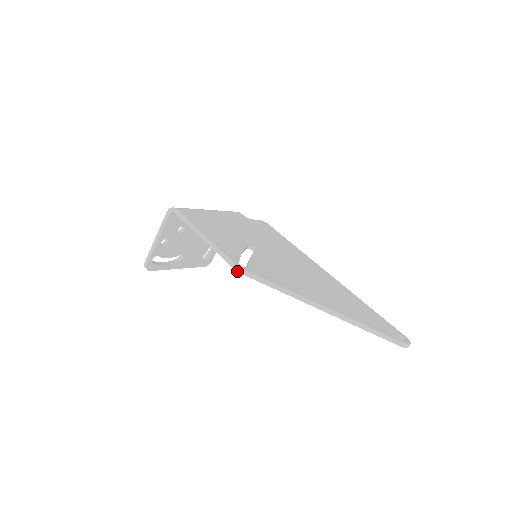
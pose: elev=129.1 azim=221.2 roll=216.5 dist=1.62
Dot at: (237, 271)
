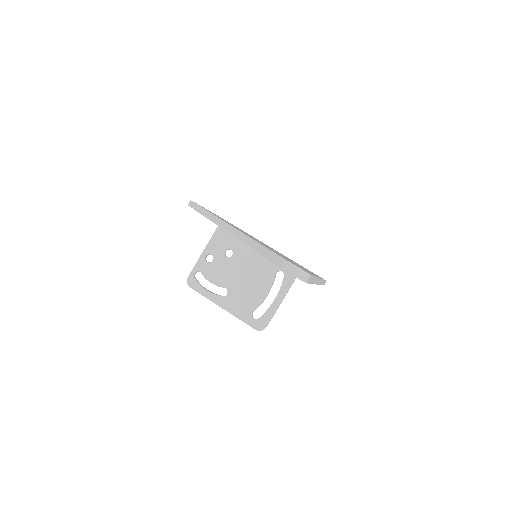
Dot at: (188, 205)
